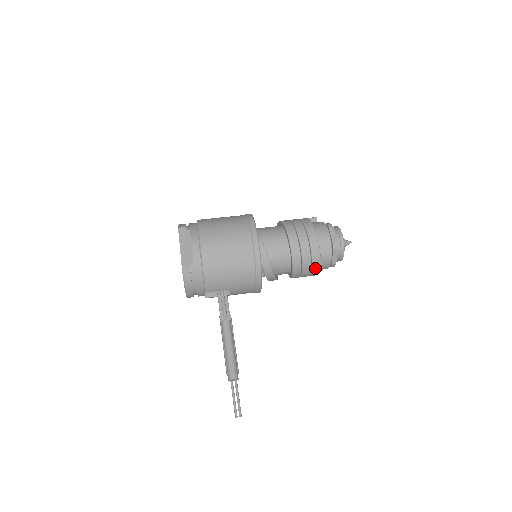
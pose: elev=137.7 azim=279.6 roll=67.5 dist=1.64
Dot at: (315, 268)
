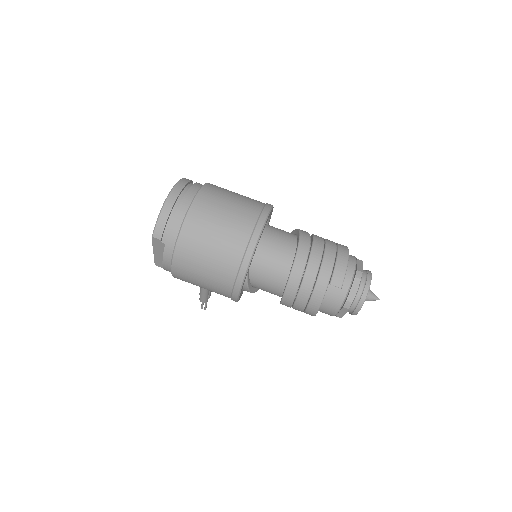
Dot at: occluded
